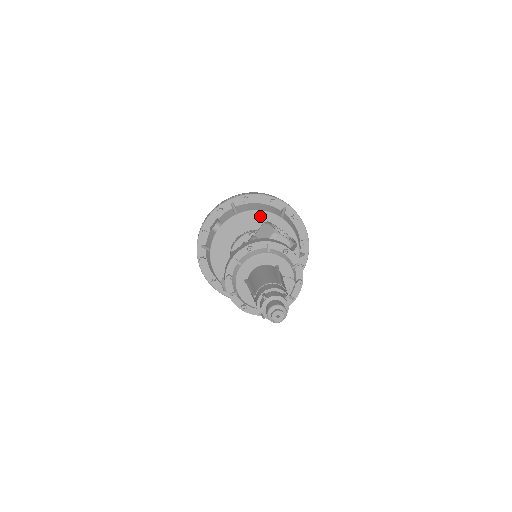
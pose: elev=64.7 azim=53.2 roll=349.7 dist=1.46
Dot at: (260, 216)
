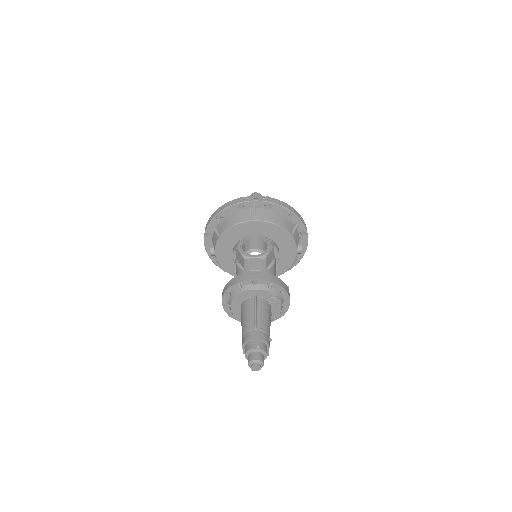
Dot at: (236, 229)
